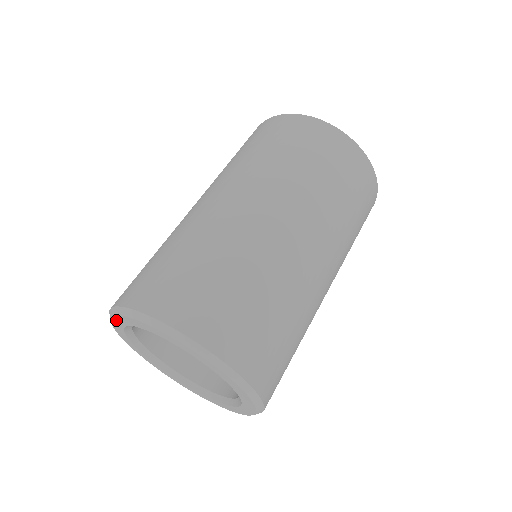
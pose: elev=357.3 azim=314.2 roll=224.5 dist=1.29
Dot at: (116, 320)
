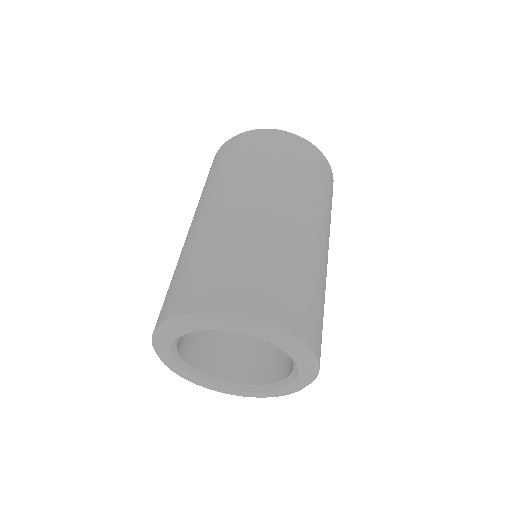
Dot at: (181, 374)
